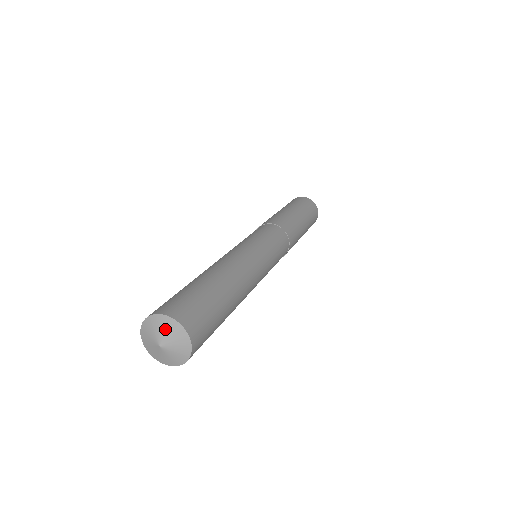
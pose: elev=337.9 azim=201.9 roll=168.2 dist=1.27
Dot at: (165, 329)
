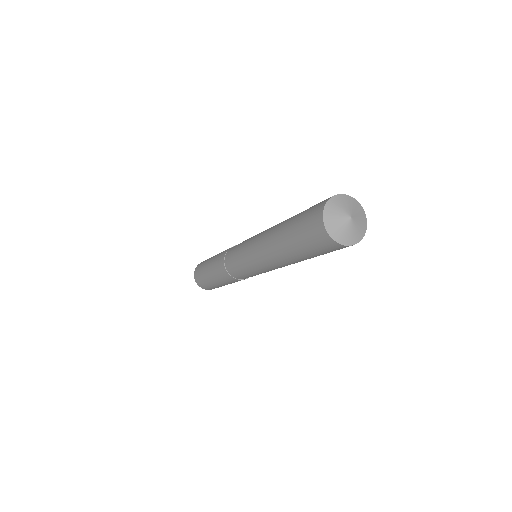
Dot at: (342, 204)
